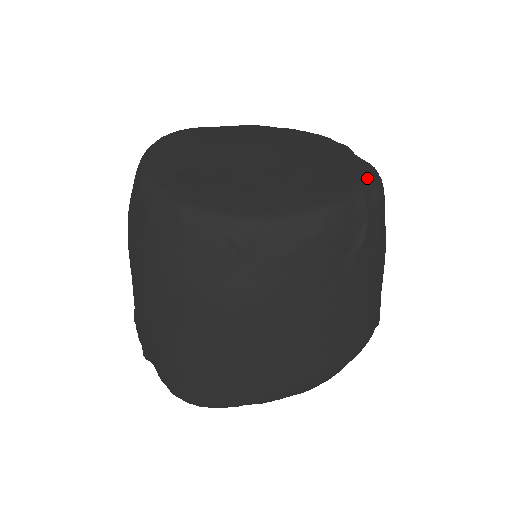
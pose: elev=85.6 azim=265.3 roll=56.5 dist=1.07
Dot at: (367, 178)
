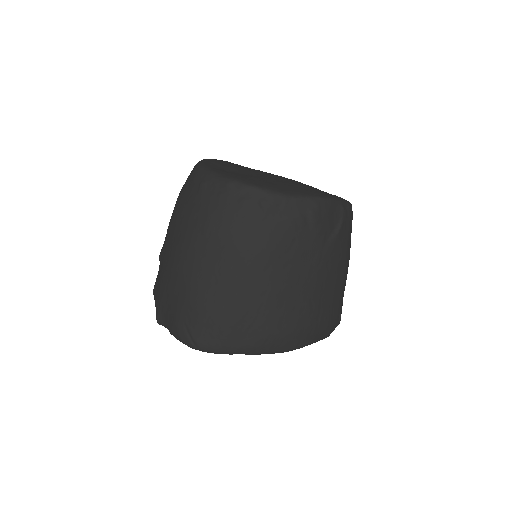
Dot at: occluded
